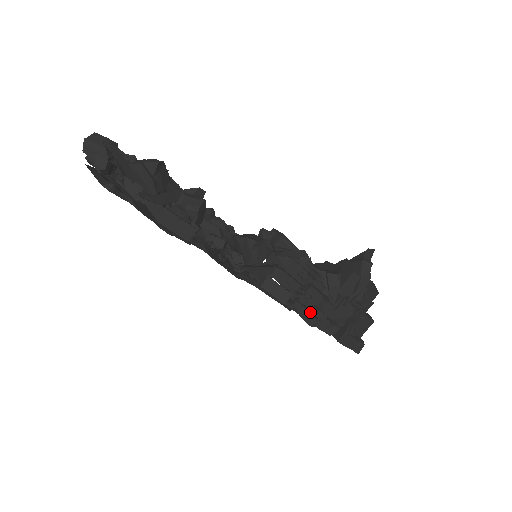
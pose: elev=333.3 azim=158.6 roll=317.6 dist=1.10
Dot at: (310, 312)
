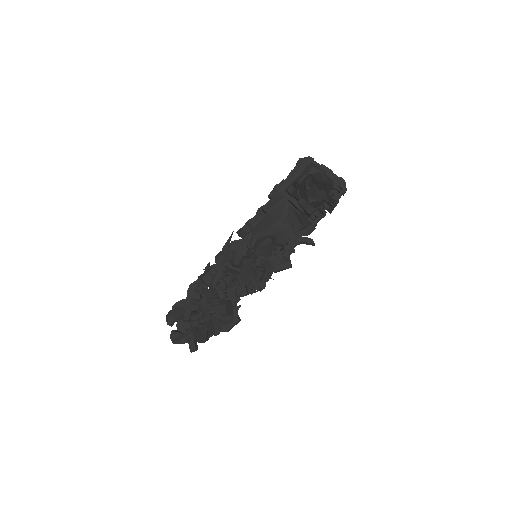
Dot at: (304, 242)
